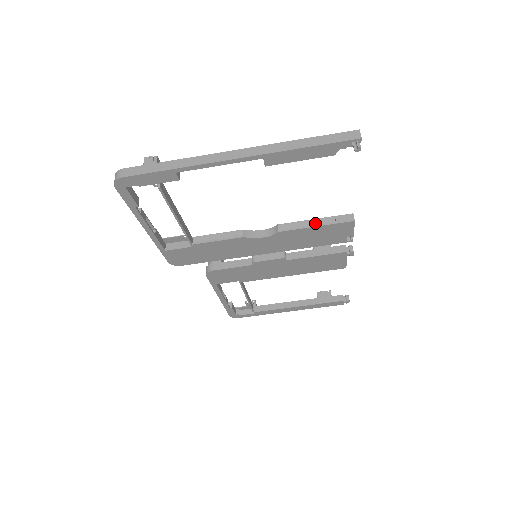
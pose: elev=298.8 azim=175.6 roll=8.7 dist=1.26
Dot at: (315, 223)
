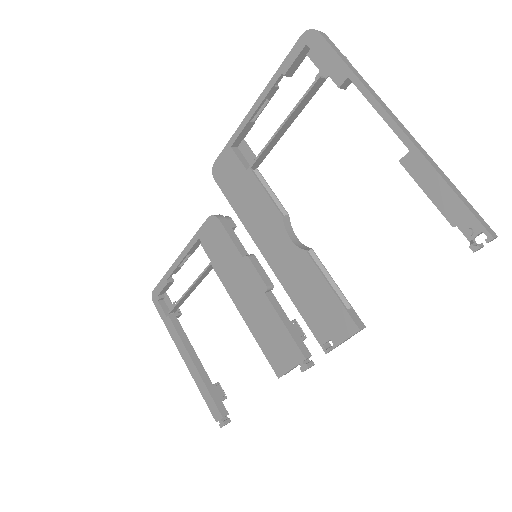
Dot at: (333, 289)
